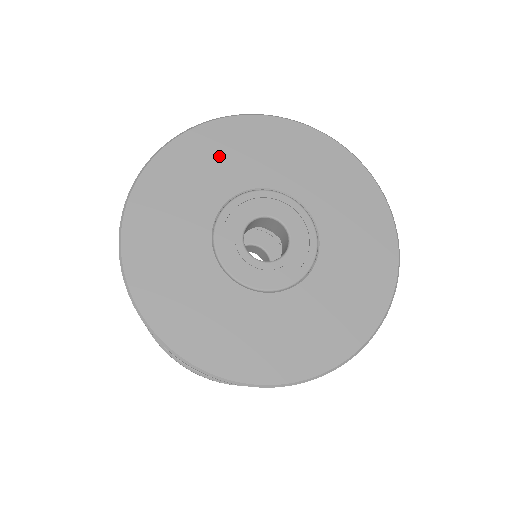
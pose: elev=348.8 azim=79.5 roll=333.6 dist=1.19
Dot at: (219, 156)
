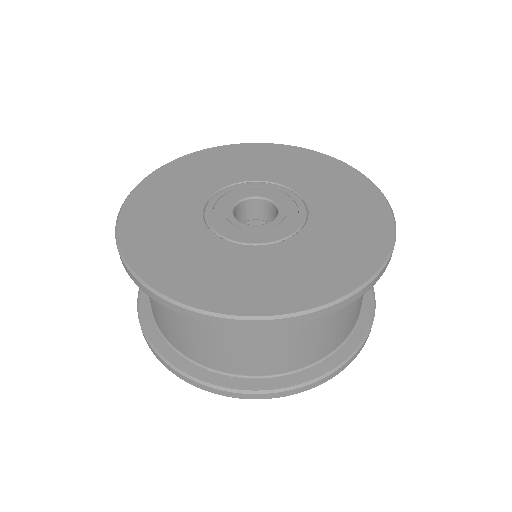
Dot at: (222, 163)
